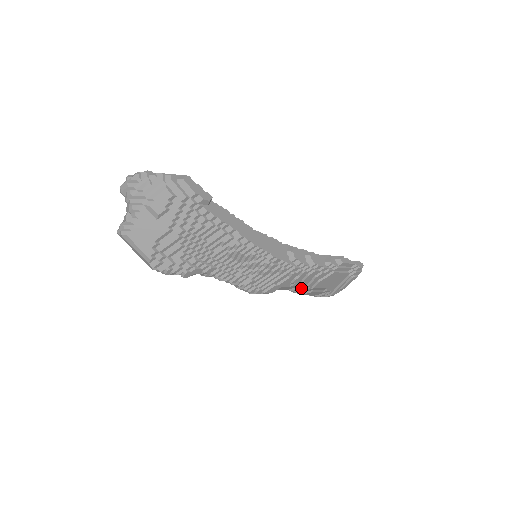
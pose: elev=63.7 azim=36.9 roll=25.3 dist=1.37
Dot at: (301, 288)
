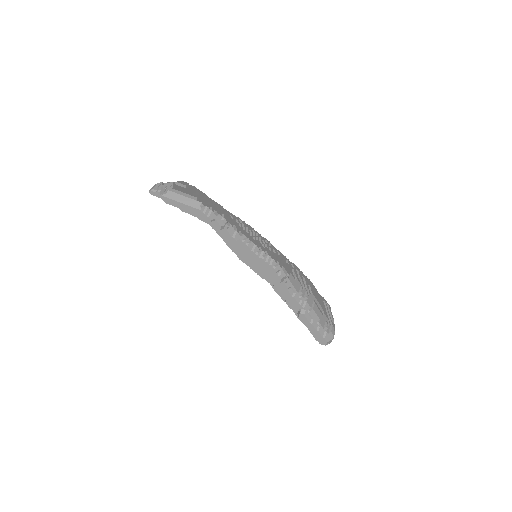
Dot at: (304, 291)
